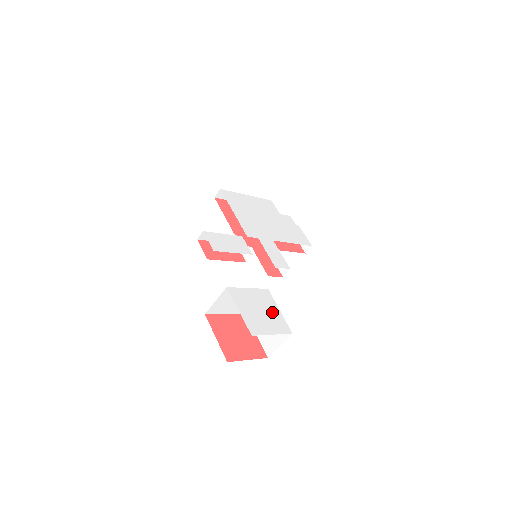
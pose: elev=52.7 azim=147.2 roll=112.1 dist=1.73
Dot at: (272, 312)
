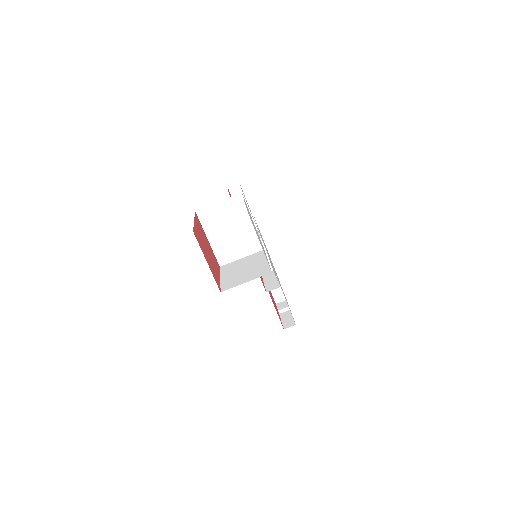
Dot at: occluded
